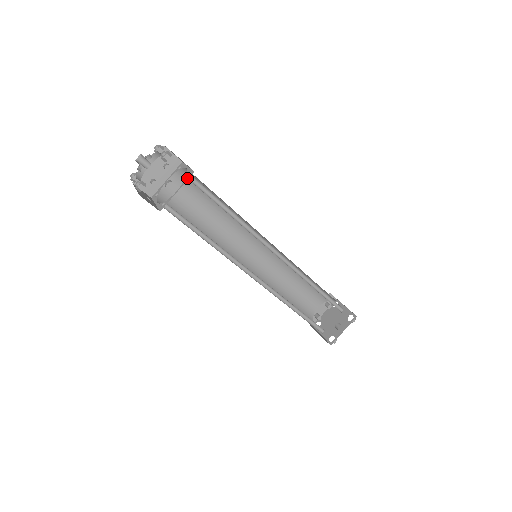
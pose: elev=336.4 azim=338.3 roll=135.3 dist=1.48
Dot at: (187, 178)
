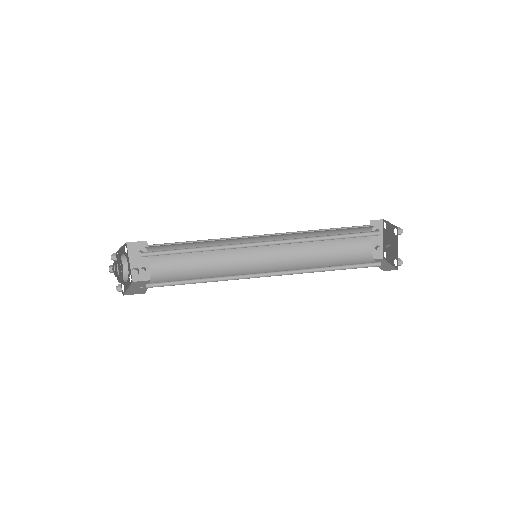
Dot at: occluded
